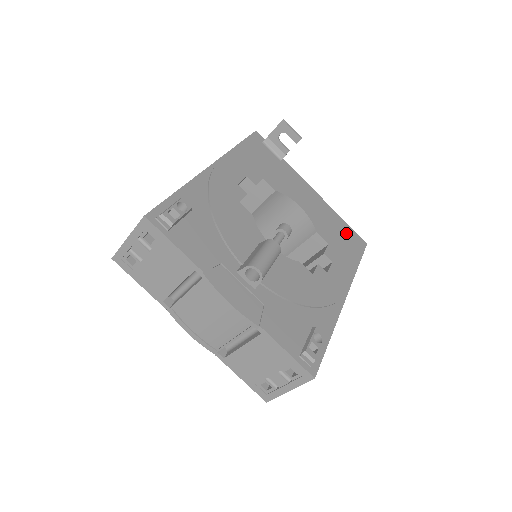
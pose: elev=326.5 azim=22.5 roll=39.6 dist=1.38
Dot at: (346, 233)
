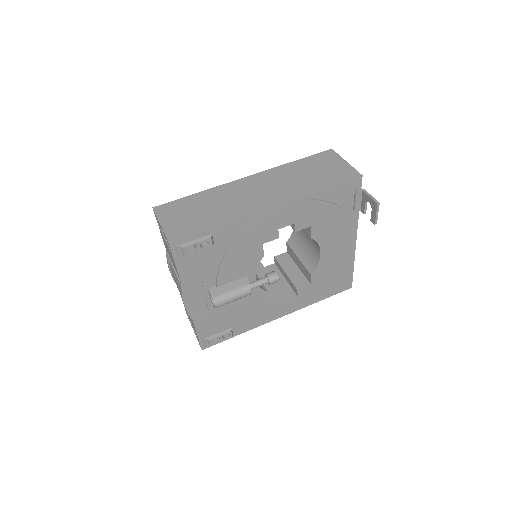
Dot at: (342, 277)
